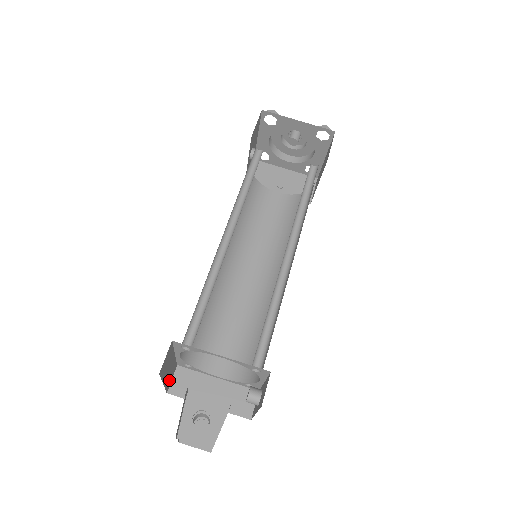
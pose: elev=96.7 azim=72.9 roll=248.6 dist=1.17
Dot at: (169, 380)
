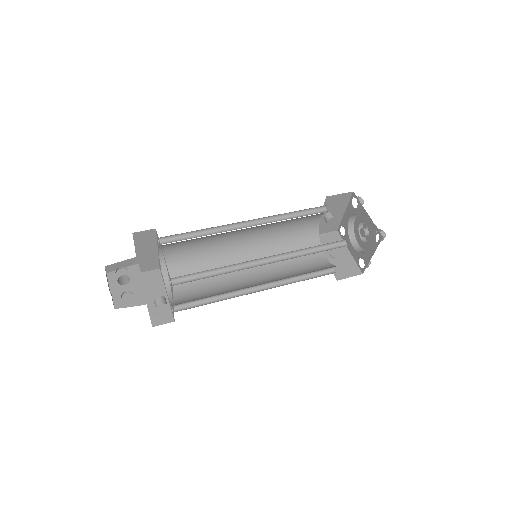
Dot at: (145, 265)
